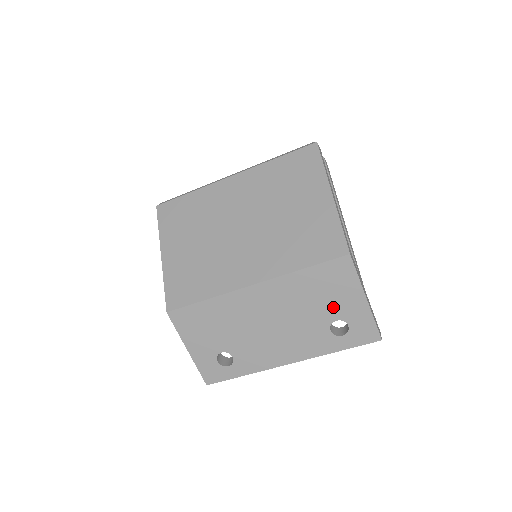
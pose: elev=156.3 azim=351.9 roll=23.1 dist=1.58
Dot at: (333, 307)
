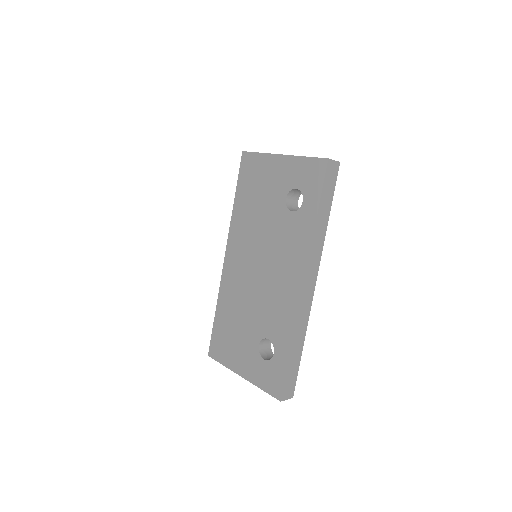
Dot at: (273, 194)
